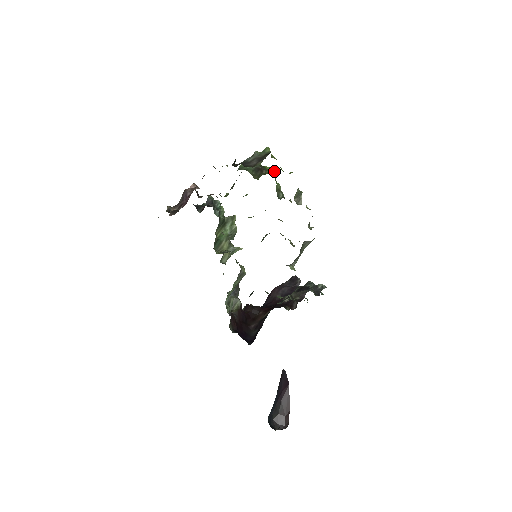
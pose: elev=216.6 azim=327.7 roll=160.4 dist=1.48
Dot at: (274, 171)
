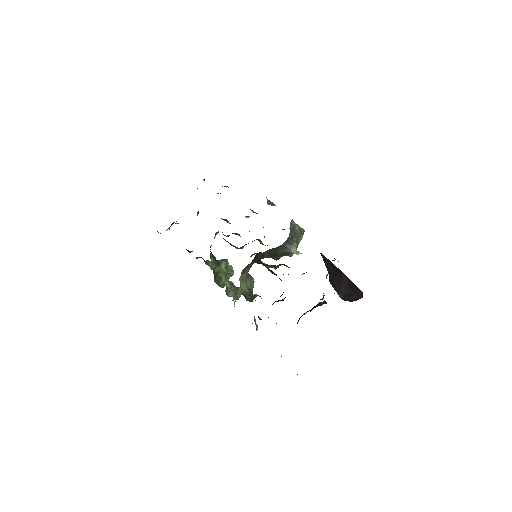
Dot at: occluded
